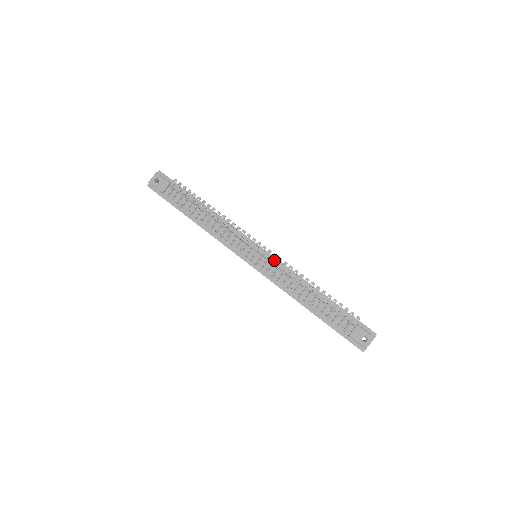
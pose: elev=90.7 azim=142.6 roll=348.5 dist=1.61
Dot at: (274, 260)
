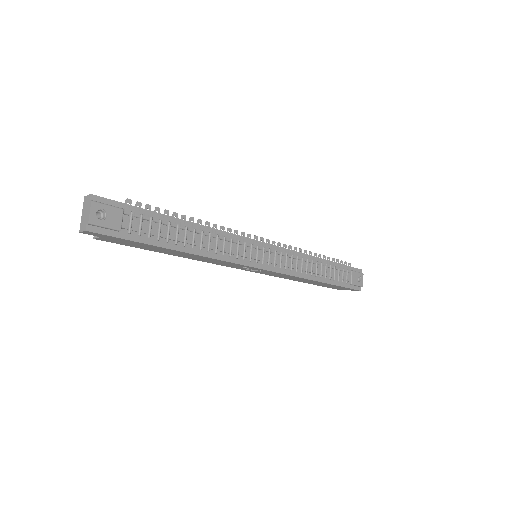
Dot at: (280, 250)
